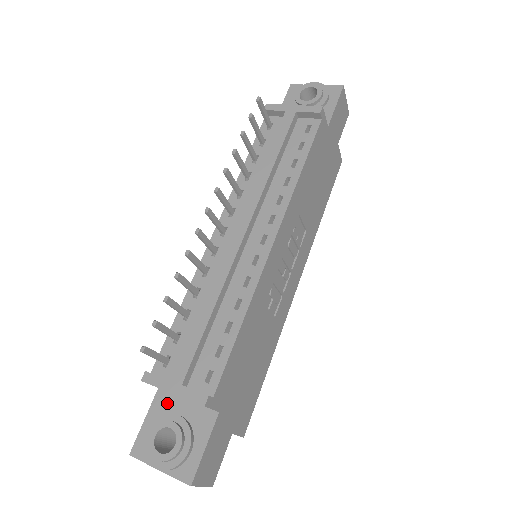
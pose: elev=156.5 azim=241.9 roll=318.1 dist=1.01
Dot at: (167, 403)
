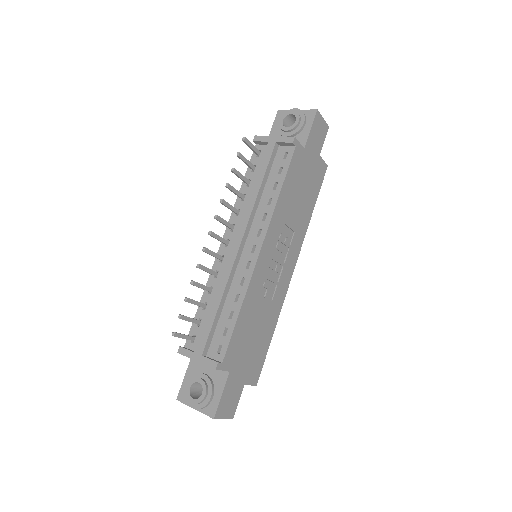
Dot at: (197, 366)
